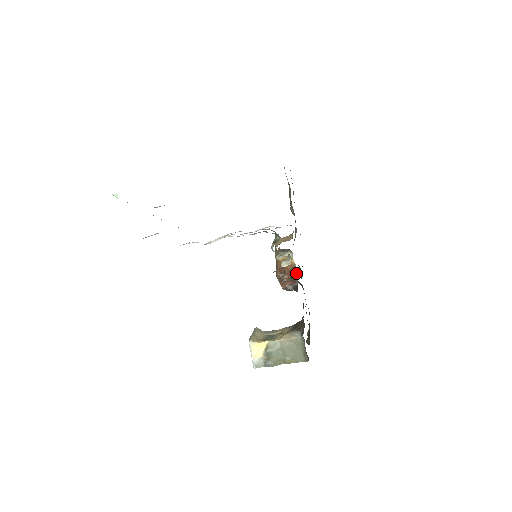
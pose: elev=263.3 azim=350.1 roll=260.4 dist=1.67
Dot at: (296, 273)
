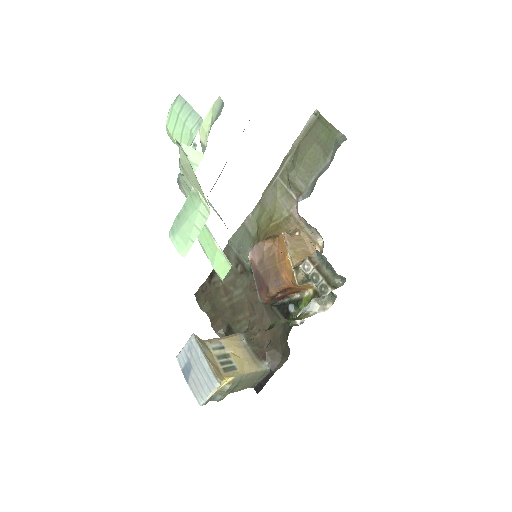
Dot at: (294, 295)
